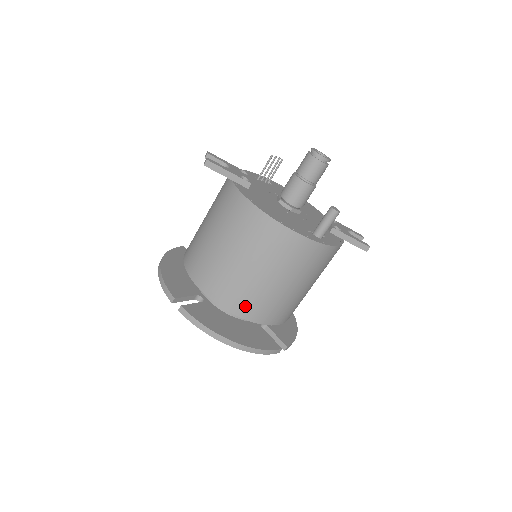
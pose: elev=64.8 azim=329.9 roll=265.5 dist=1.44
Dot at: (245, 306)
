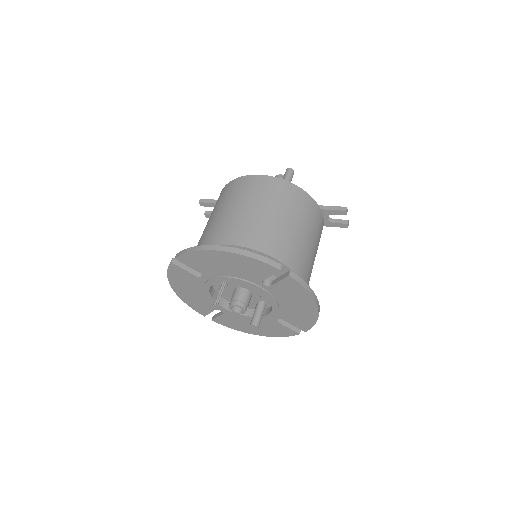
Dot at: (232, 235)
